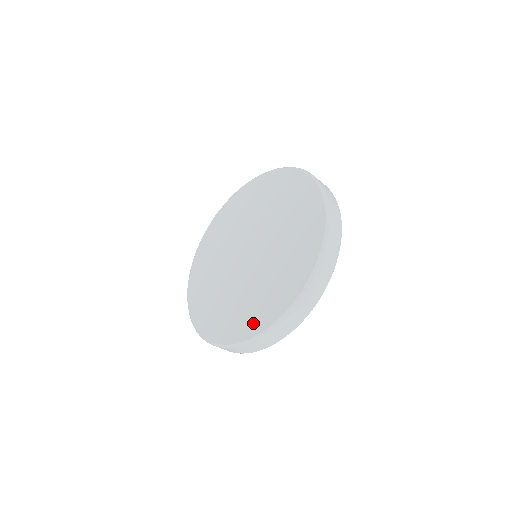
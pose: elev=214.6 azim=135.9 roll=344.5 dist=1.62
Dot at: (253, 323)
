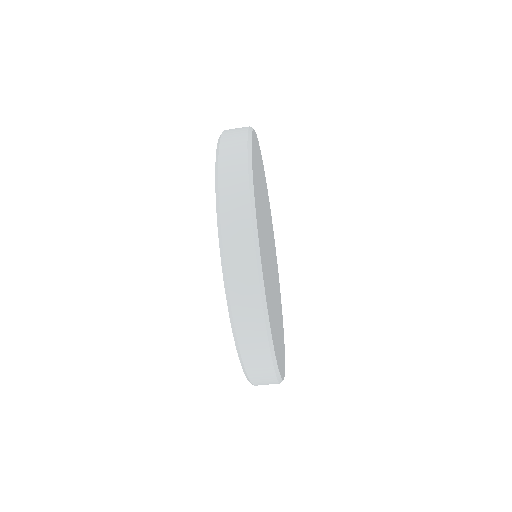
Dot at: occluded
